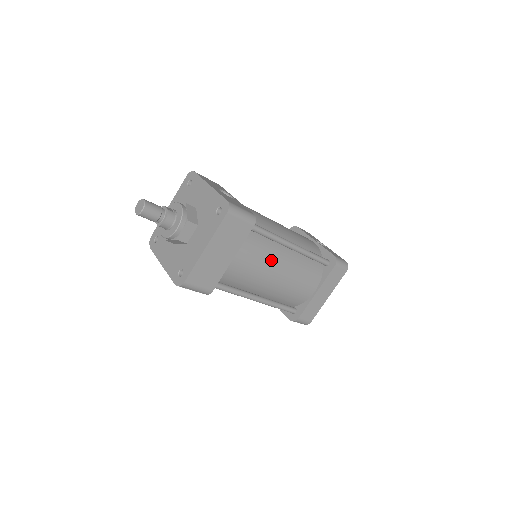
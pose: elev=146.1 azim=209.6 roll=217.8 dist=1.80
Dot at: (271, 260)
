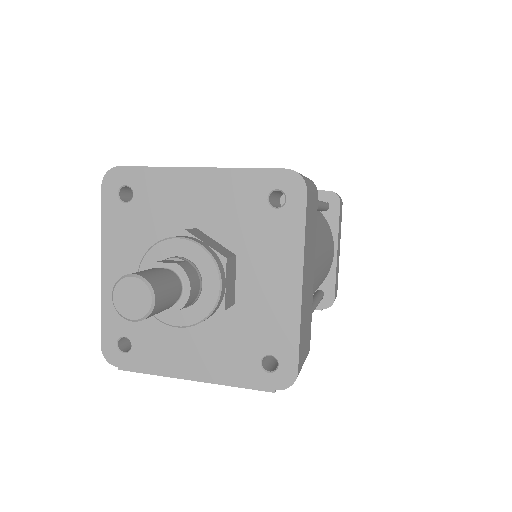
Dot at: (318, 241)
